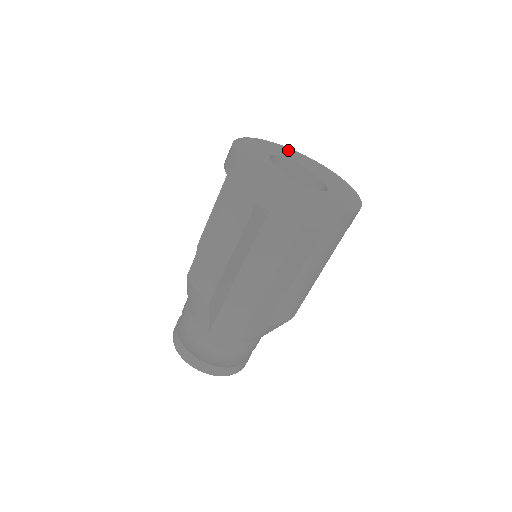
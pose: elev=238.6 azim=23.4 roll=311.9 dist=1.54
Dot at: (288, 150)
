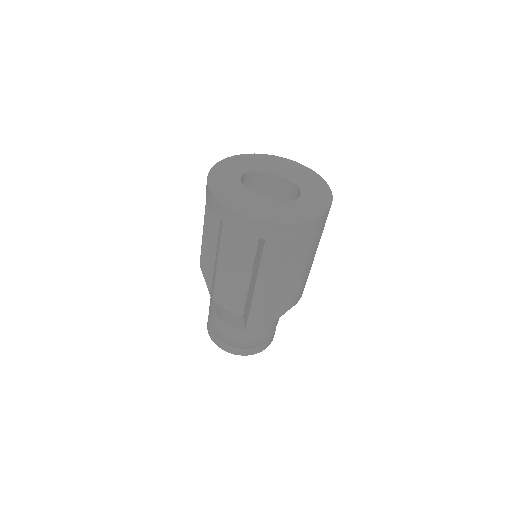
Dot at: (245, 158)
